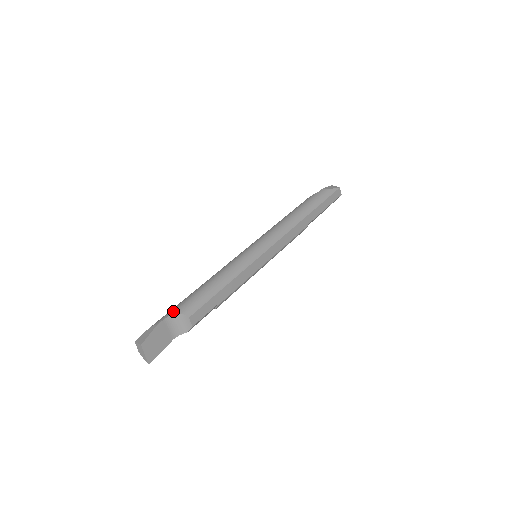
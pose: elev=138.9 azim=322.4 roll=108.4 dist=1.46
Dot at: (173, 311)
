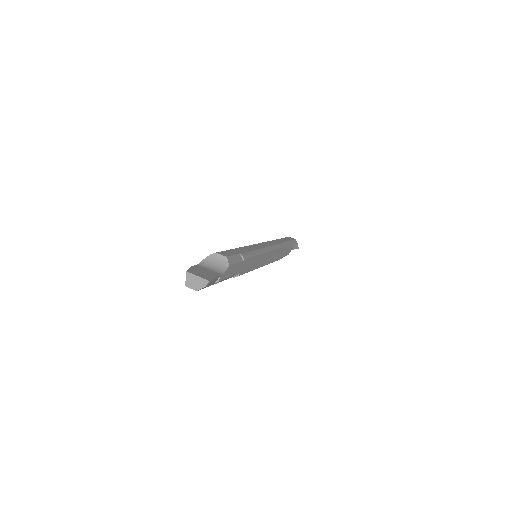
Dot at: occluded
